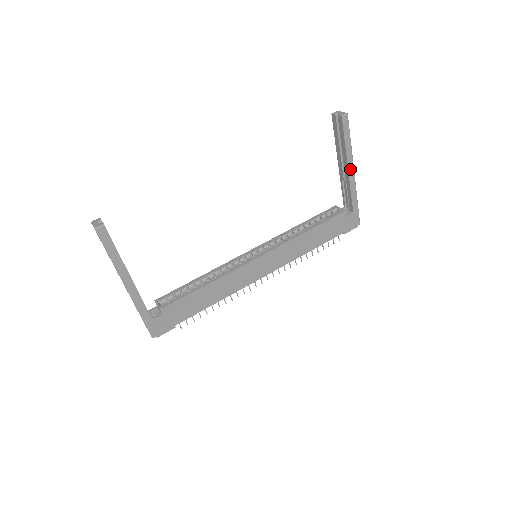
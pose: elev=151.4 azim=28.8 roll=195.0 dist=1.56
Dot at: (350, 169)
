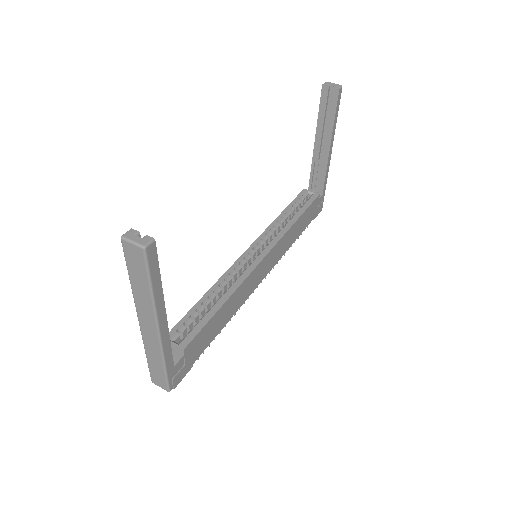
Dot at: (331, 148)
